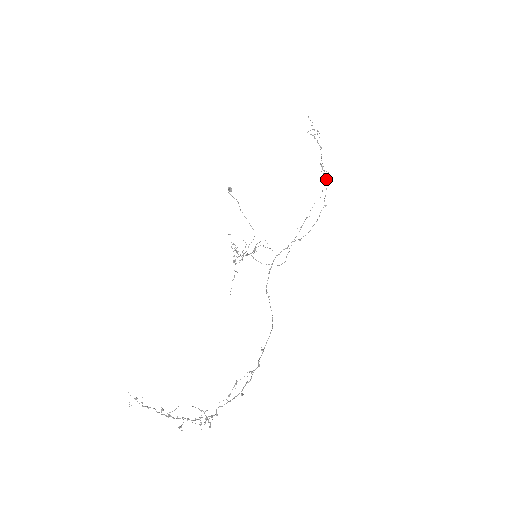
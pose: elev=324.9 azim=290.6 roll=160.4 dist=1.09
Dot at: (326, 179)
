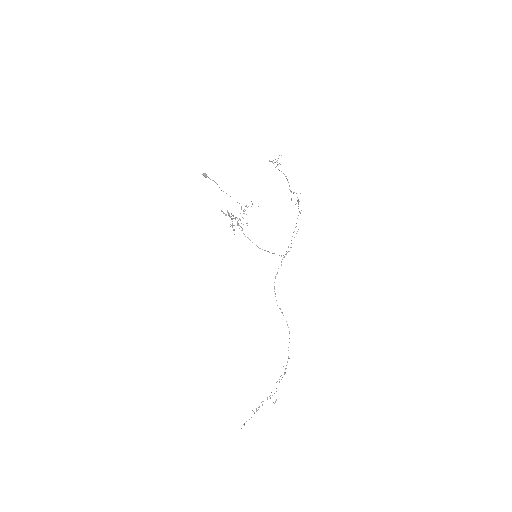
Dot at: (297, 201)
